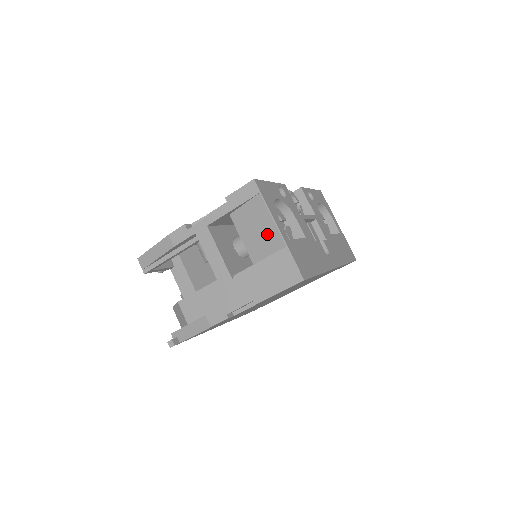
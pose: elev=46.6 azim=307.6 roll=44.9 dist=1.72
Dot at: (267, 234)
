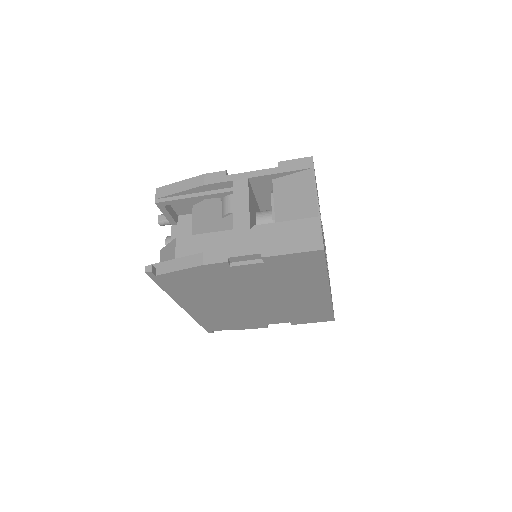
Dot at: (304, 202)
